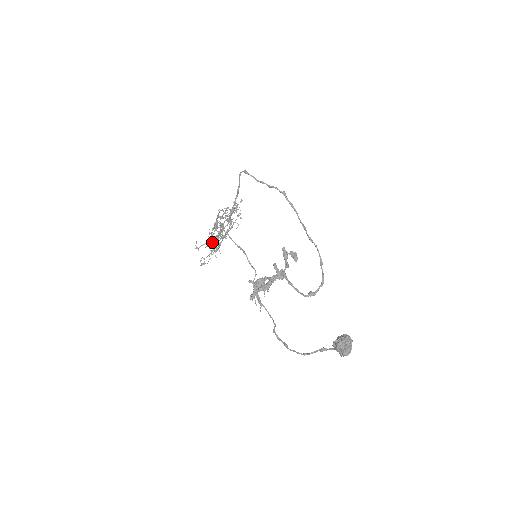
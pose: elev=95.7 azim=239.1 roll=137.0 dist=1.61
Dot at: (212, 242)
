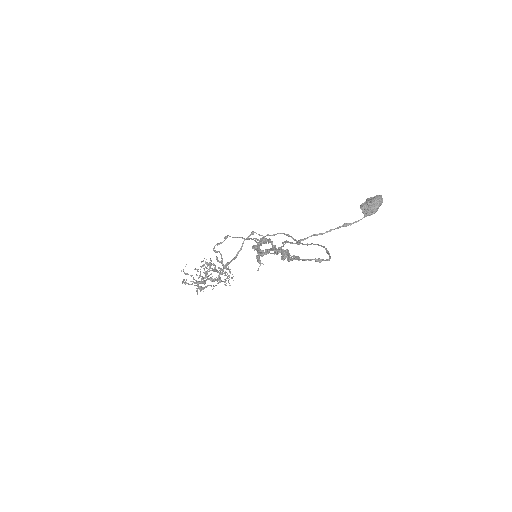
Dot at: occluded
